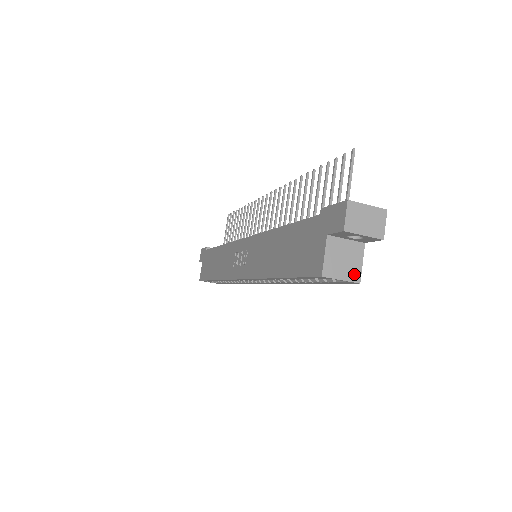
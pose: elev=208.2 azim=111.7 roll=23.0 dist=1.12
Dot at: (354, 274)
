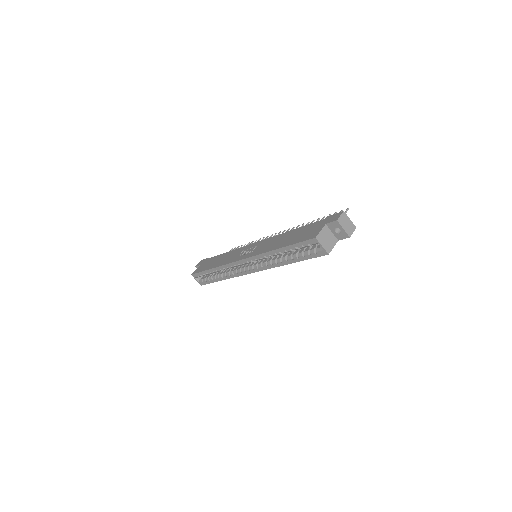
Dot at: (328, 248)
